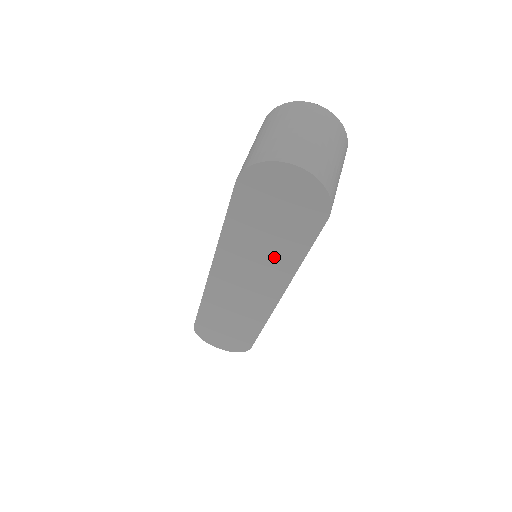
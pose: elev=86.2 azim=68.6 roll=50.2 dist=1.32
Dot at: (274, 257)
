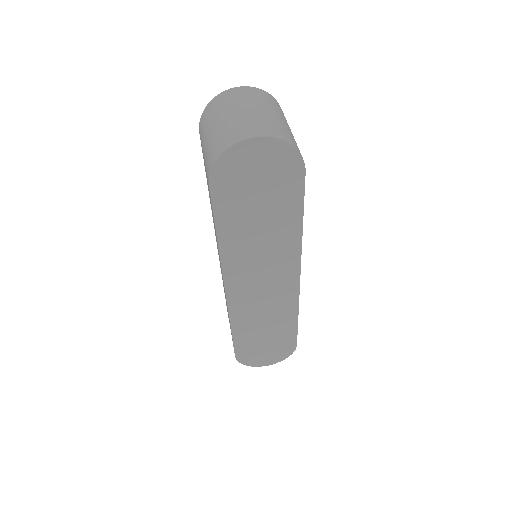
Dot at: (276, 239)
